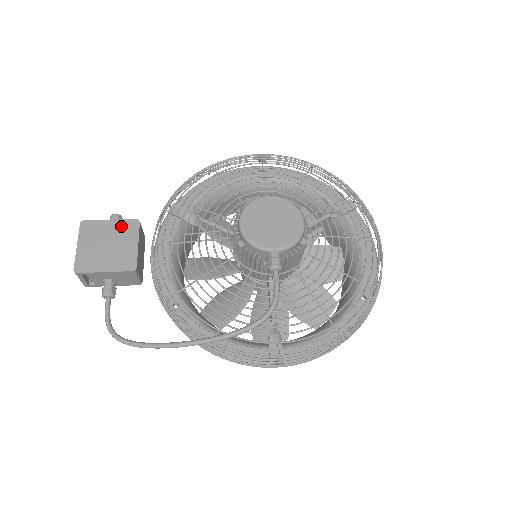
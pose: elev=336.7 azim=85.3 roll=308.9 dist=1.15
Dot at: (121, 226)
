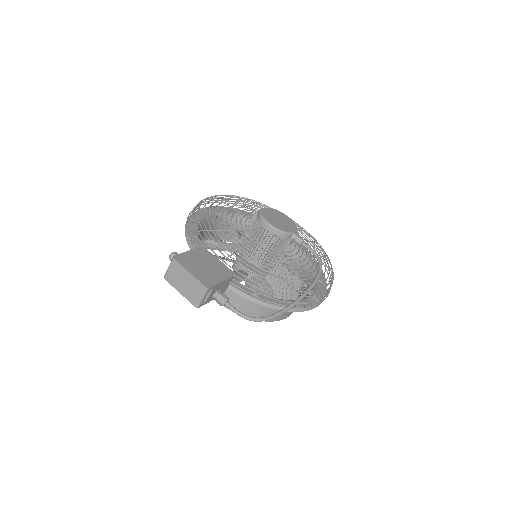
Dot at: (198, 253)
